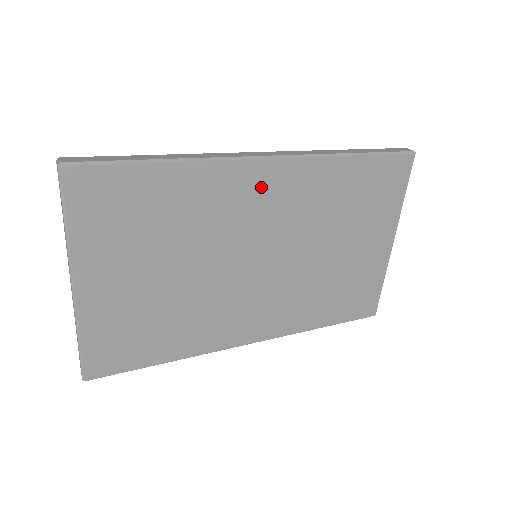
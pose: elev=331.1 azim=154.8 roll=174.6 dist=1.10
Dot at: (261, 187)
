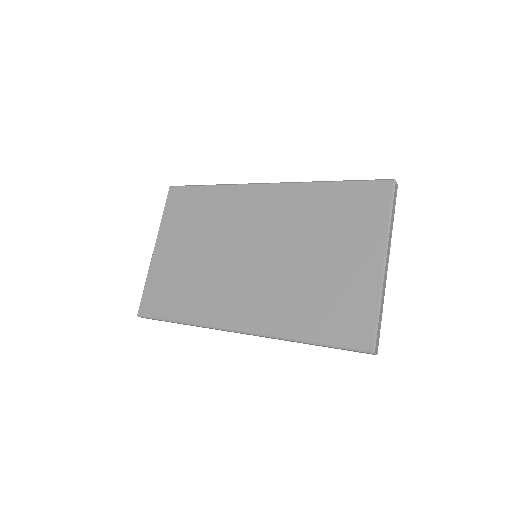
Dot at: (259, 201)
